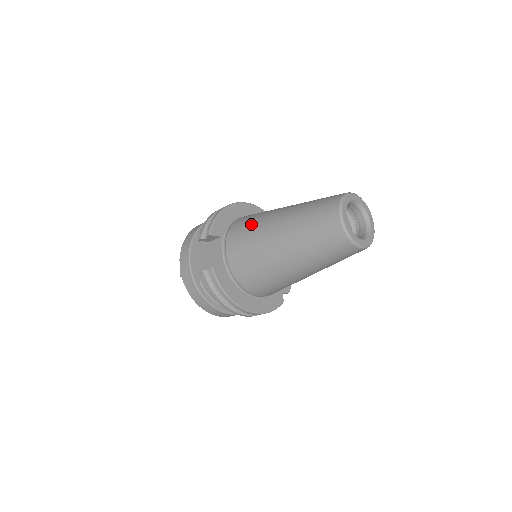
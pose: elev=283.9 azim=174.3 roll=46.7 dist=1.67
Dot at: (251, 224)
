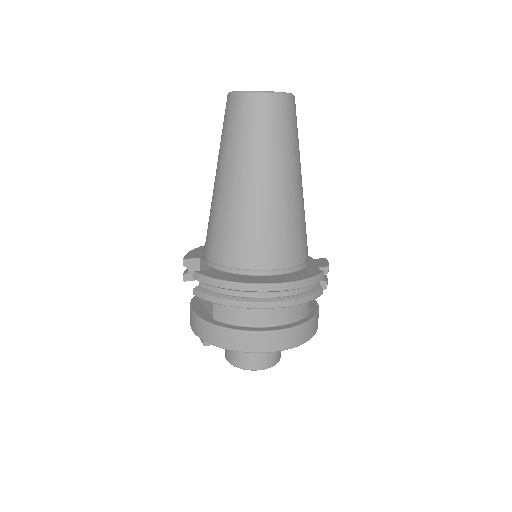
Dot at: occluded
